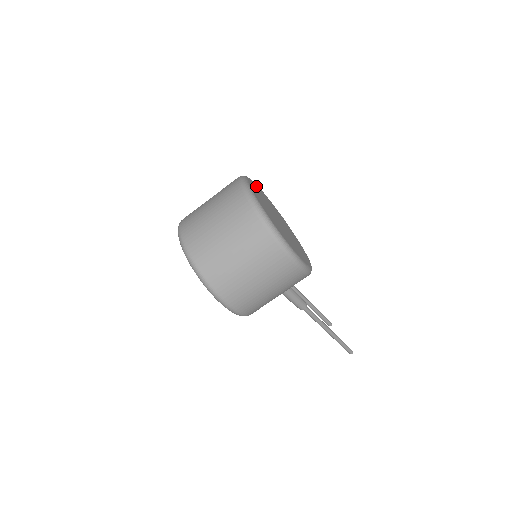
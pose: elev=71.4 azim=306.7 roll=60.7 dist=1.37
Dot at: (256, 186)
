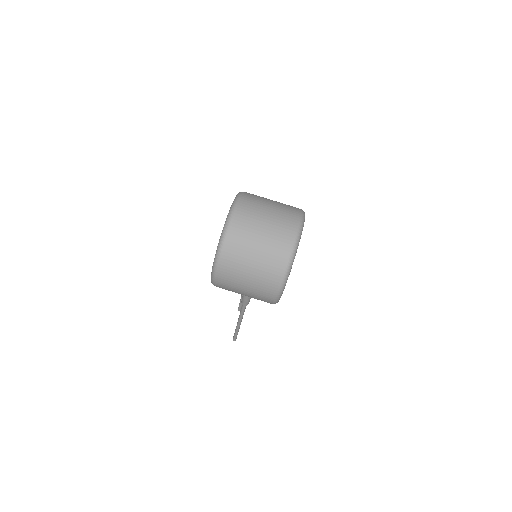
Dot at: occluded
